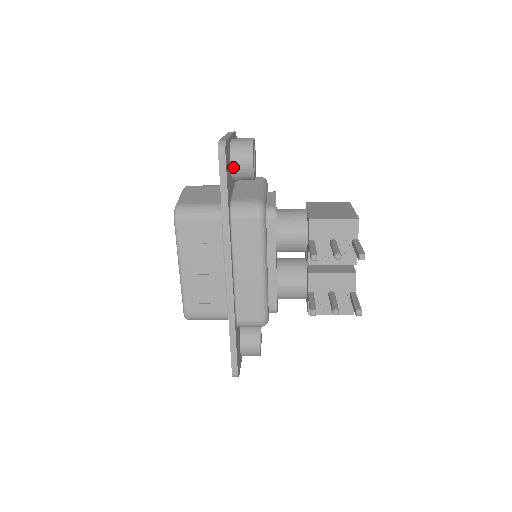
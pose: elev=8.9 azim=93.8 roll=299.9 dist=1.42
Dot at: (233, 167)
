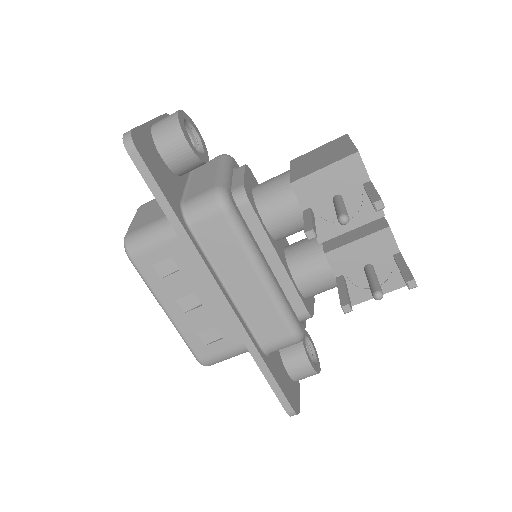
Dot at: (167, 159)
